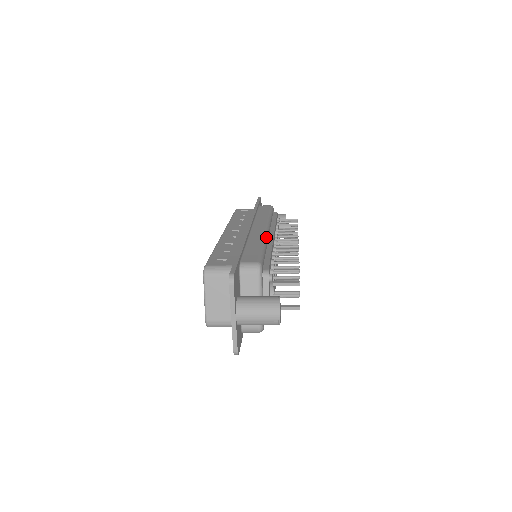
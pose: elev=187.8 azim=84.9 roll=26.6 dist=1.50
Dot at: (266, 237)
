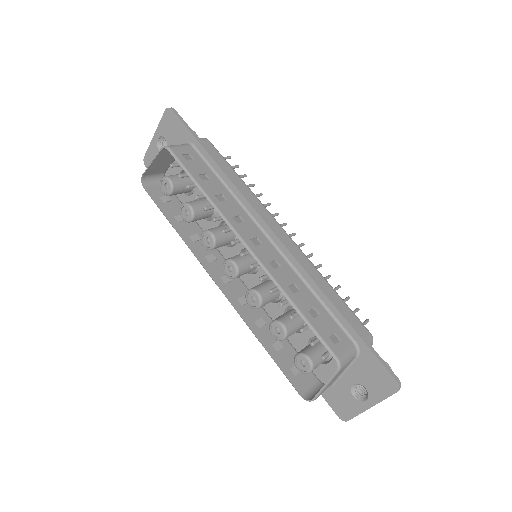
Dot at: (308, 259)
